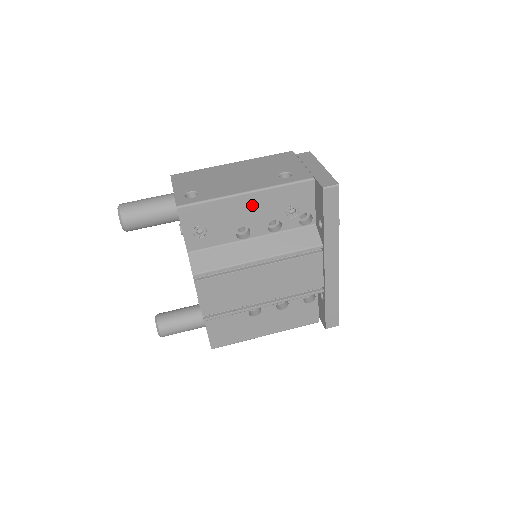
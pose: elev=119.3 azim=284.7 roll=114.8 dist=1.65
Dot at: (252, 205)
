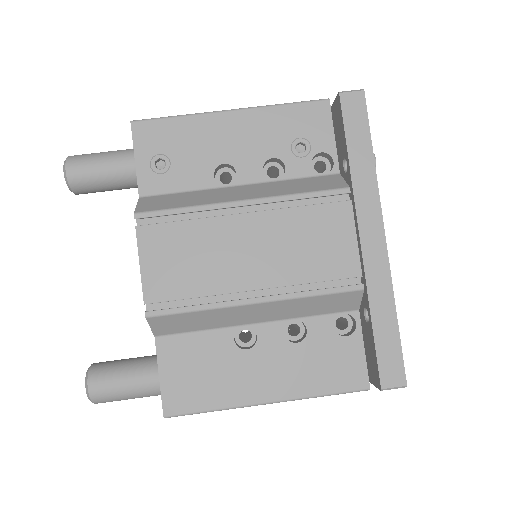
Dot at: (239, 130)
